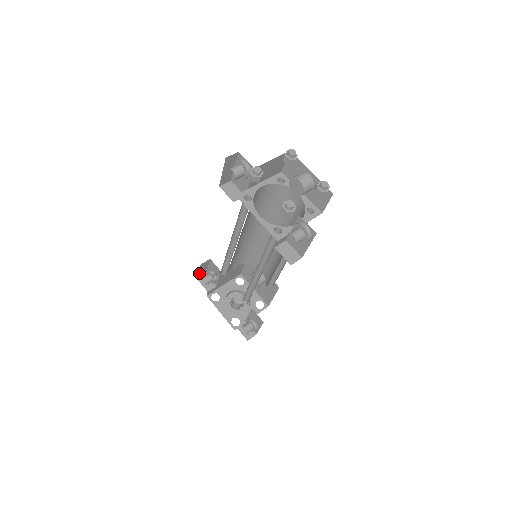
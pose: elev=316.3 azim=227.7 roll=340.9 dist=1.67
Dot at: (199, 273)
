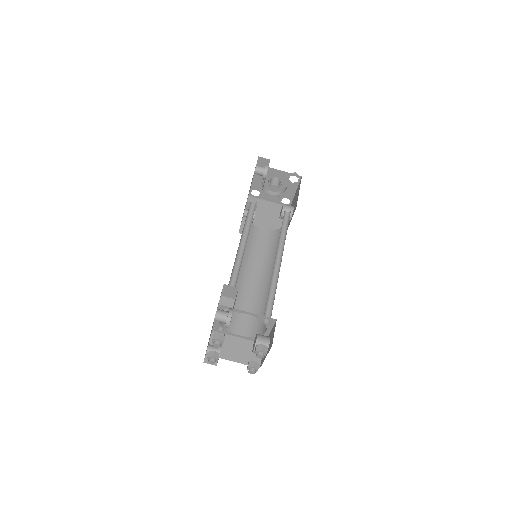
Dot at: occluded
